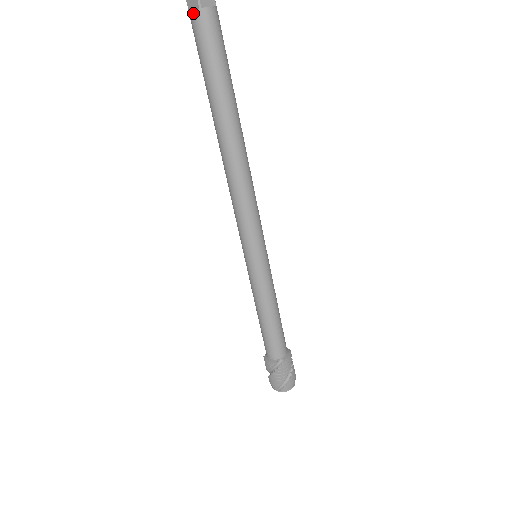
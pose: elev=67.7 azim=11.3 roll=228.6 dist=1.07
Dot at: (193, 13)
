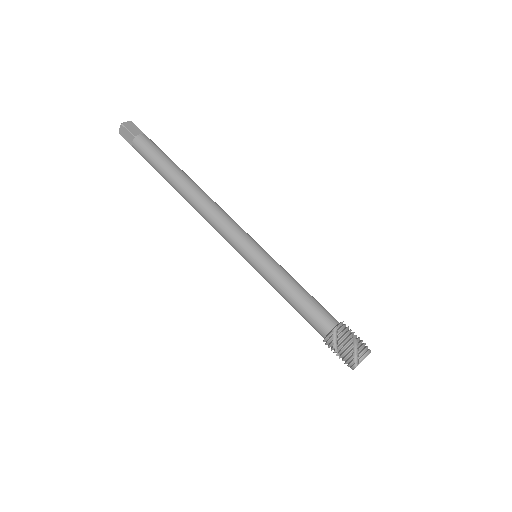
Dot at: (133, 143)
